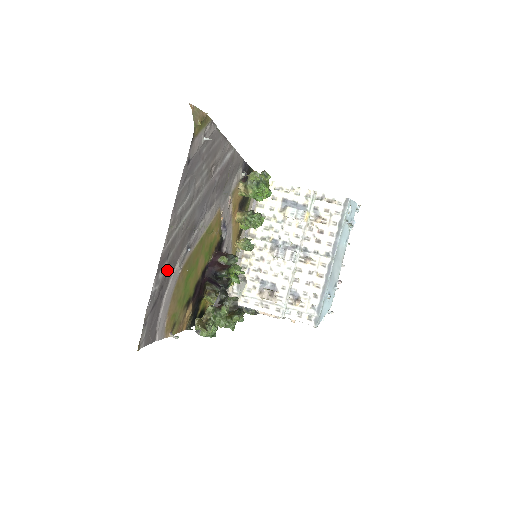
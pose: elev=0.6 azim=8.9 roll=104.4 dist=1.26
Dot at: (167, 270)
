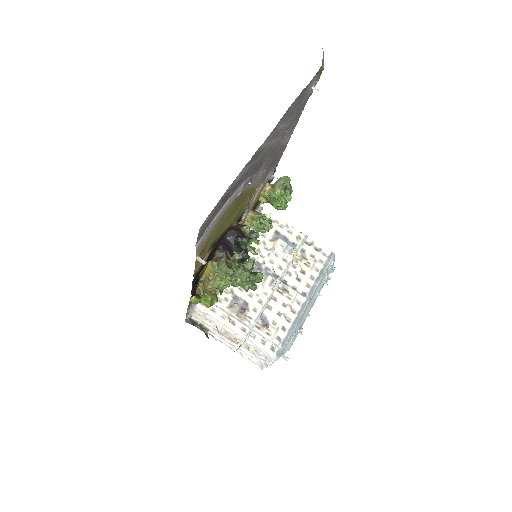
Dot at: (243, 176)
